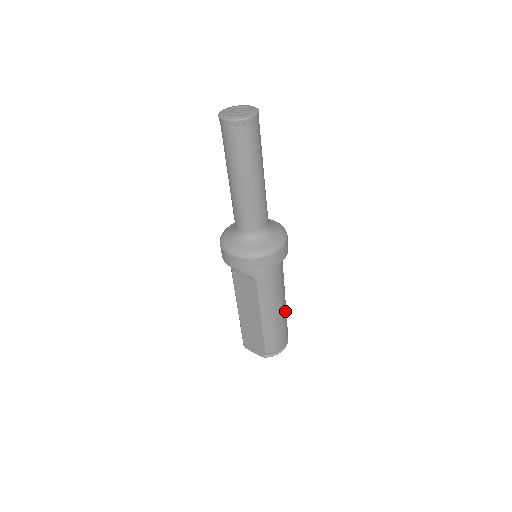
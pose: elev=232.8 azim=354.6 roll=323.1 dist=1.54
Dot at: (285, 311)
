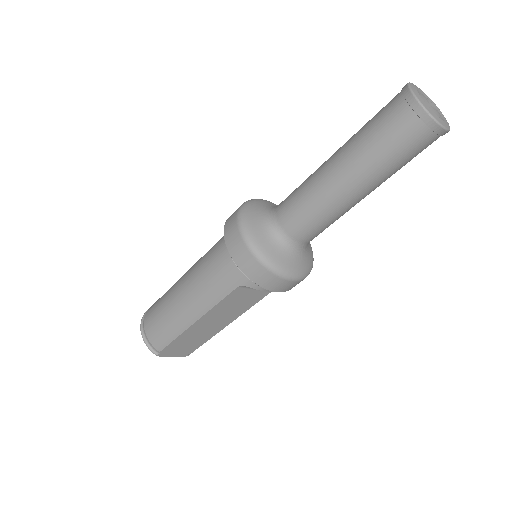
Dot at: occluded
